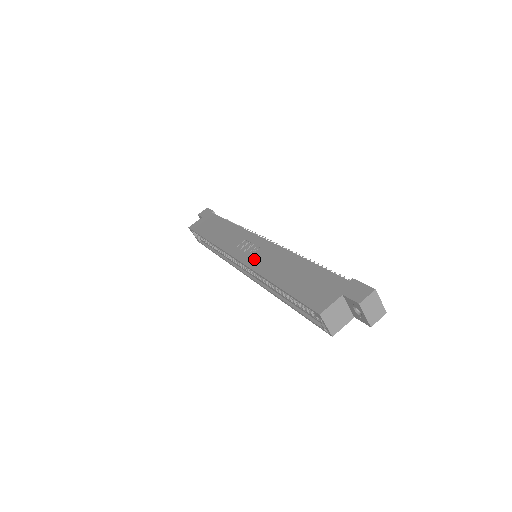
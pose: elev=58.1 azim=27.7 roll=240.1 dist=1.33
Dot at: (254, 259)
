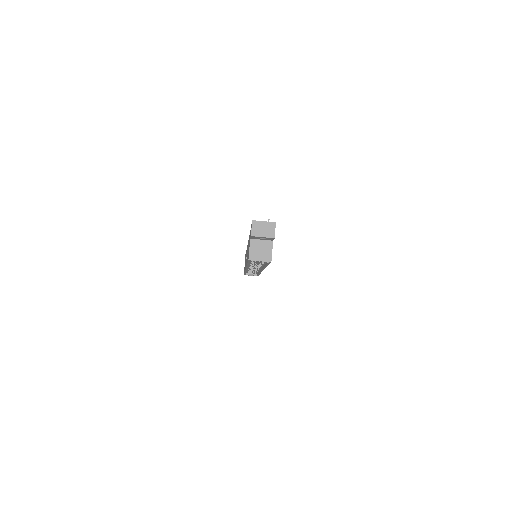
Dot at: (246, 261)
